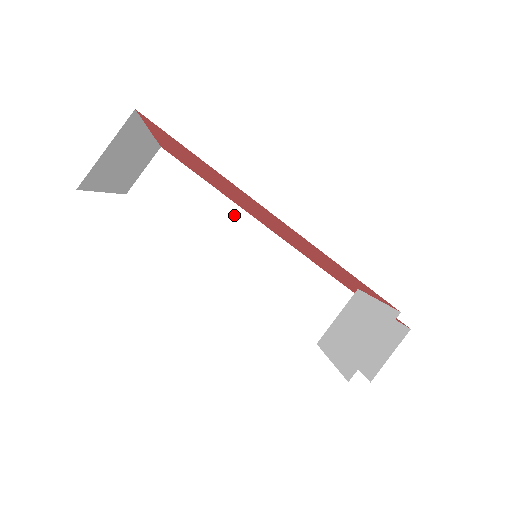
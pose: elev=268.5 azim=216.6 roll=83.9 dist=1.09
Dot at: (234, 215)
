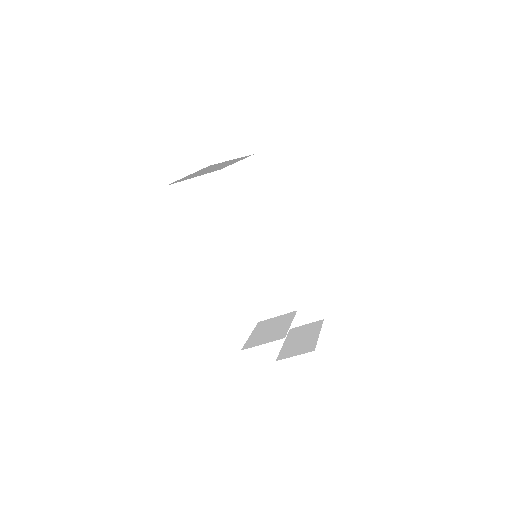
Dot at: (275, 218)
